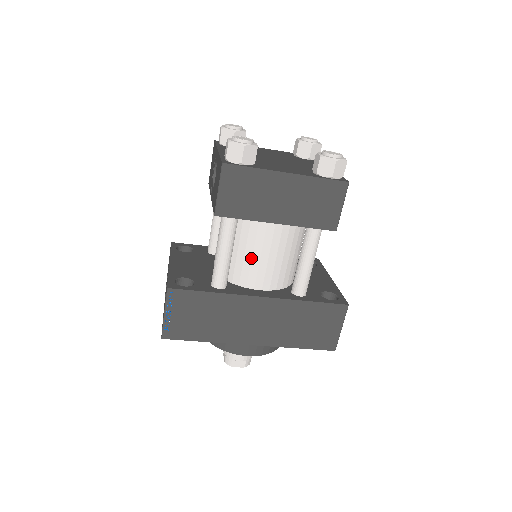
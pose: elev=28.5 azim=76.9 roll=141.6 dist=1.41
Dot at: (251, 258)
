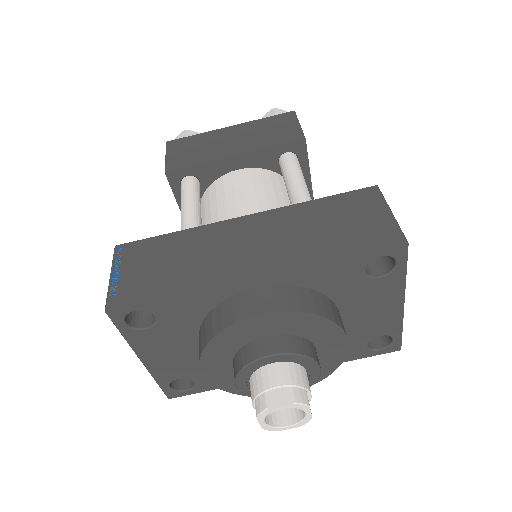
Dot at: (225, 209)
